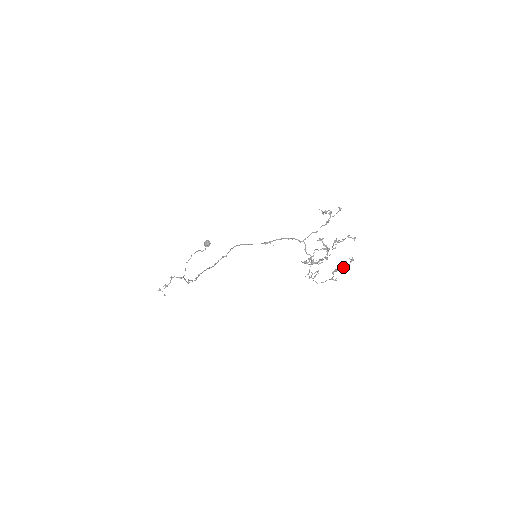
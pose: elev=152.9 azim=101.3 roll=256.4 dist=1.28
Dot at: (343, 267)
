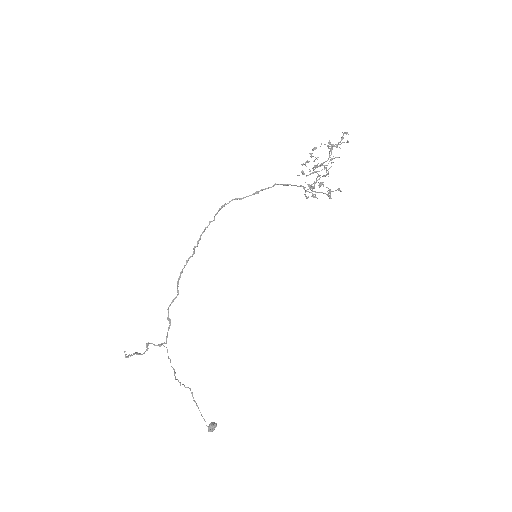
Dot at: (340, 142)
